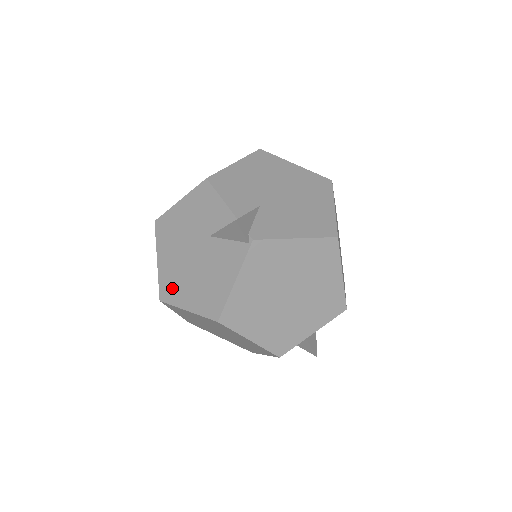
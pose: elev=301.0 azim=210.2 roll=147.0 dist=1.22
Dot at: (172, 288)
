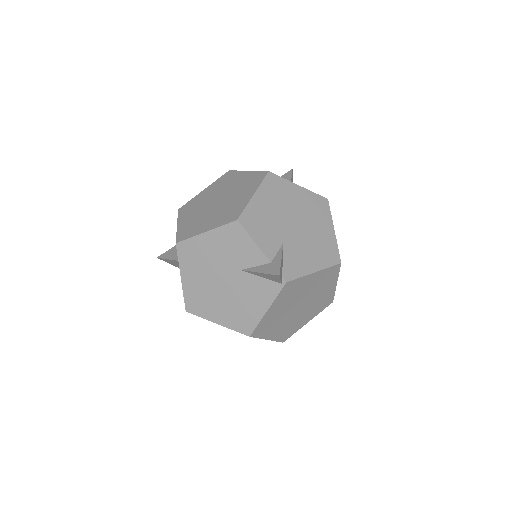
Dot at: (200, 304)
